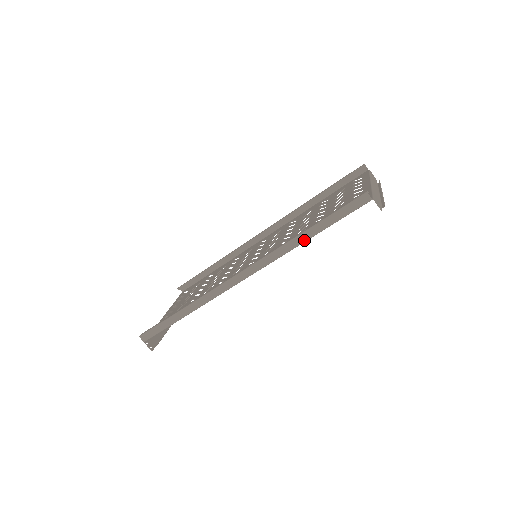
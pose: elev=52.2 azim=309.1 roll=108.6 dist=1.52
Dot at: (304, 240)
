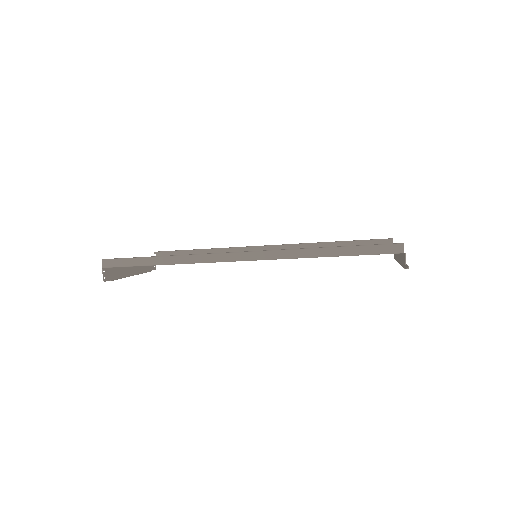
Dot at: (321, 255)
